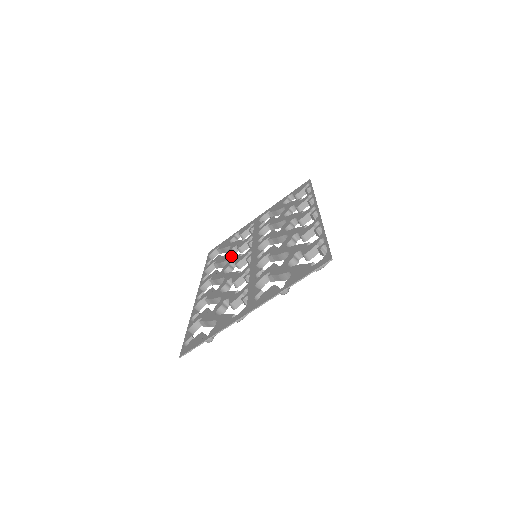
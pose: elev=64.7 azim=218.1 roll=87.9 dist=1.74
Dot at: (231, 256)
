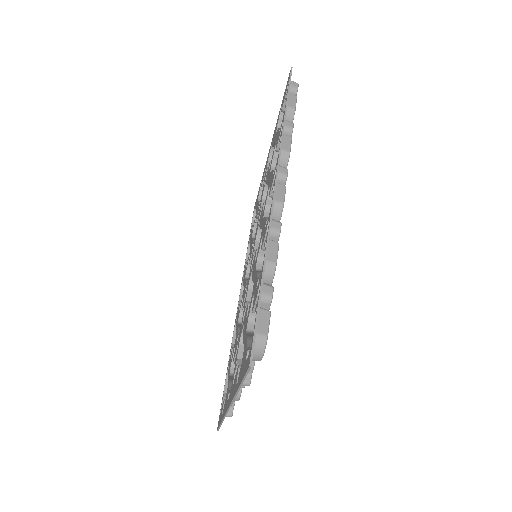
Dot at: occluded
